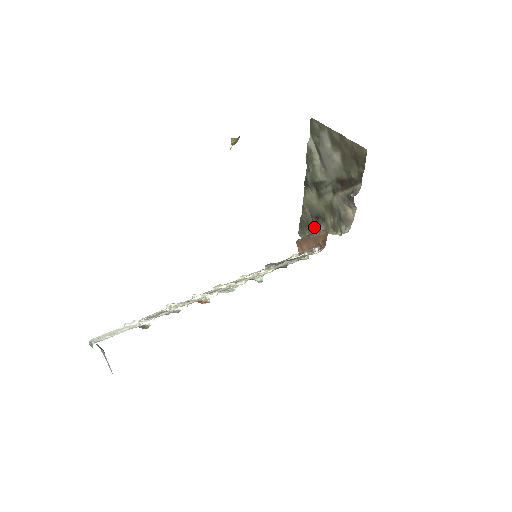
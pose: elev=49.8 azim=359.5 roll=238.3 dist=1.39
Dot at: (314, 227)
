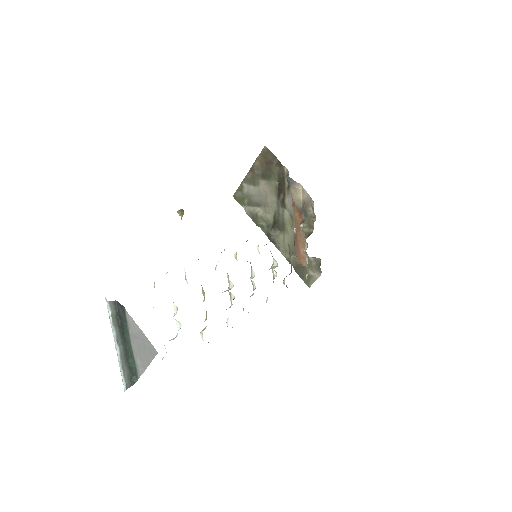
Dot at: occluded
